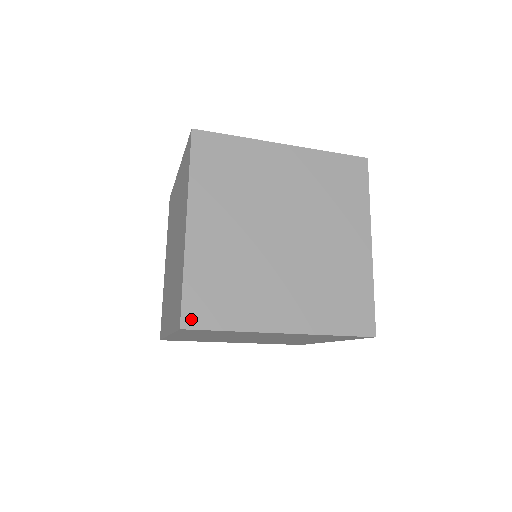
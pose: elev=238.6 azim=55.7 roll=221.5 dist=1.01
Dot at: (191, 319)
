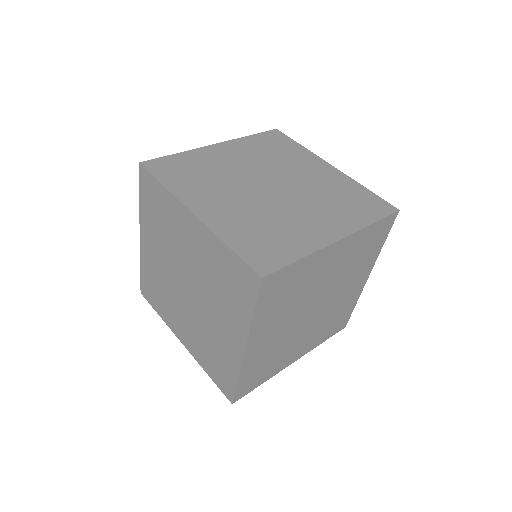
Dot at: (240, 395)
